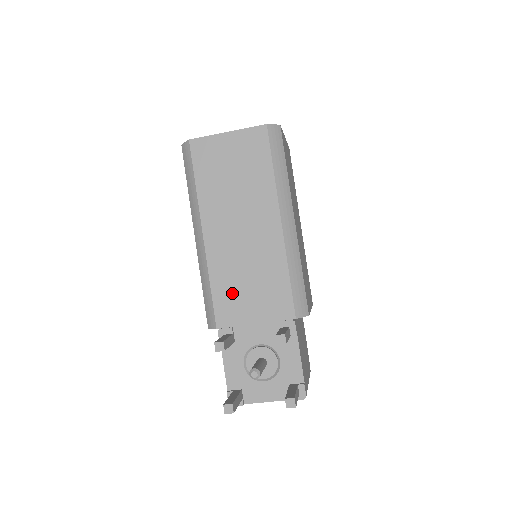
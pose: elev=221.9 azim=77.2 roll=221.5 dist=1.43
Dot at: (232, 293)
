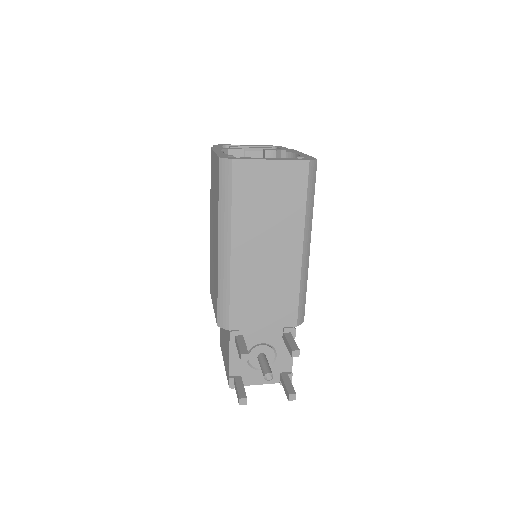
Dot at: (248, 303)
